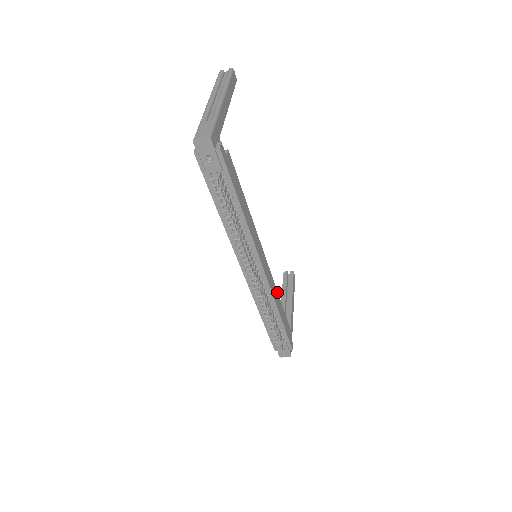
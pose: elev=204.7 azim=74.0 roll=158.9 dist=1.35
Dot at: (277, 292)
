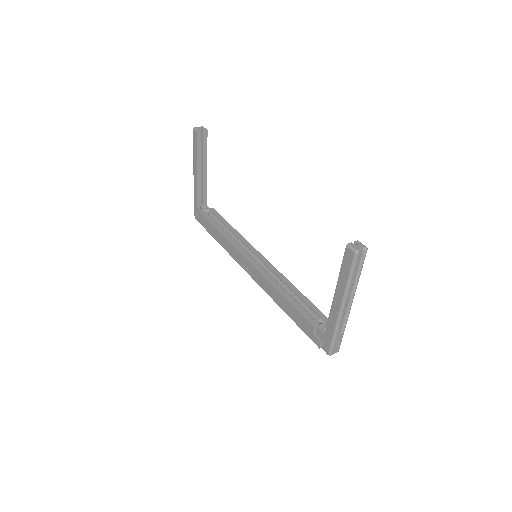
Dot at: (240, 234)
